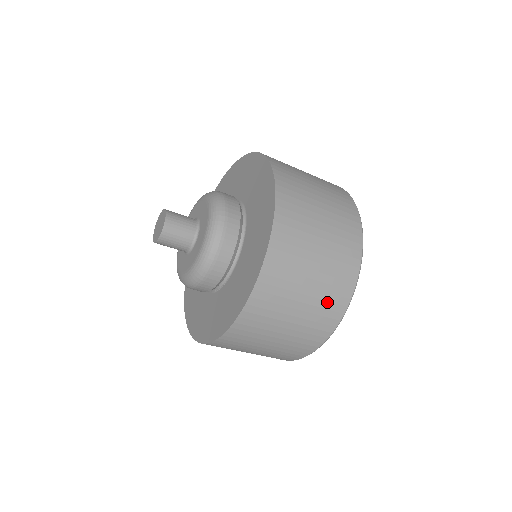
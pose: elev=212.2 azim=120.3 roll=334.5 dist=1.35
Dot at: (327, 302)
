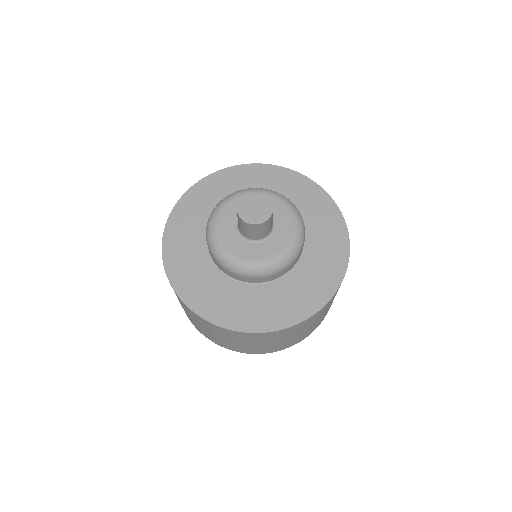
Dot at: occluded
